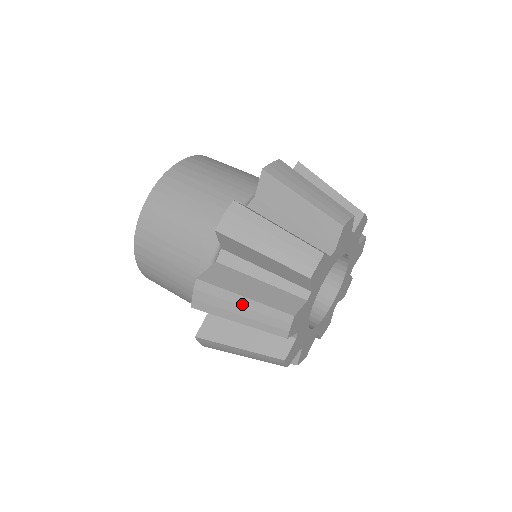
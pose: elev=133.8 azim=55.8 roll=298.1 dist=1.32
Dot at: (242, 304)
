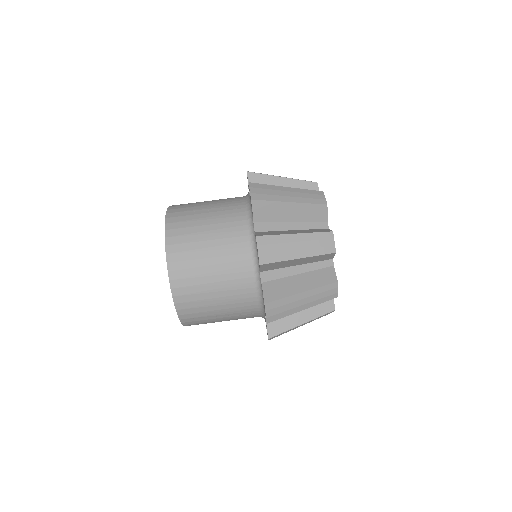
Dot at: occluded
